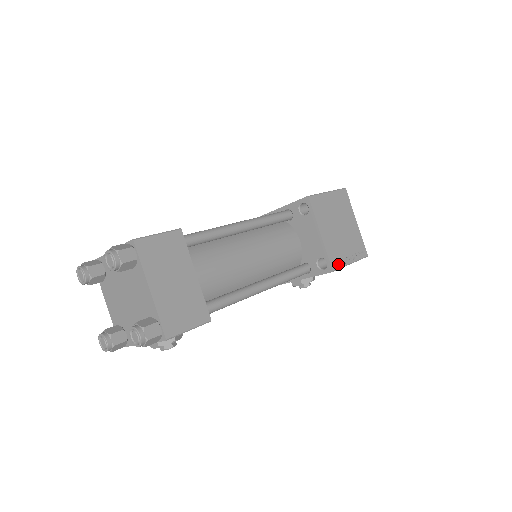
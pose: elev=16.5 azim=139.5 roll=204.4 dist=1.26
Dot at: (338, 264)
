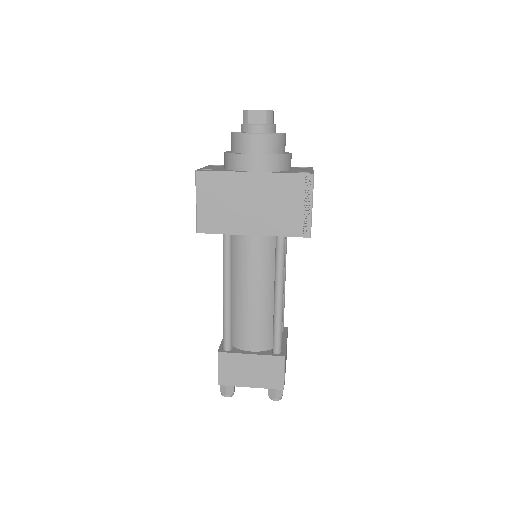
Dot at: occluded
